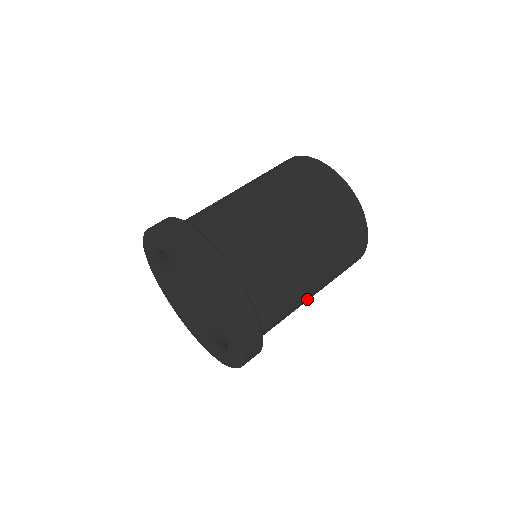
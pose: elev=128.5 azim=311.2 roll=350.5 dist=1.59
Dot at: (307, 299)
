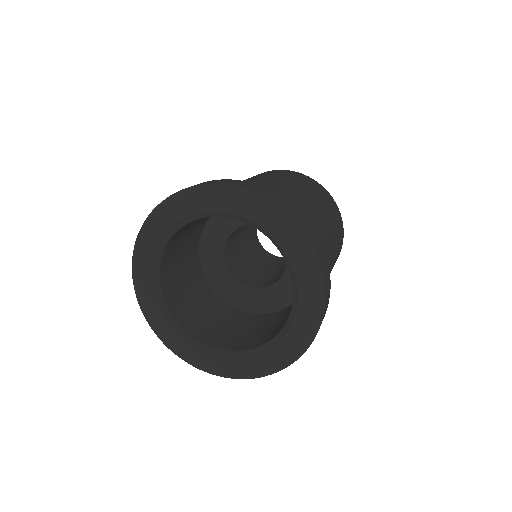
Dot at: (331, 258)
